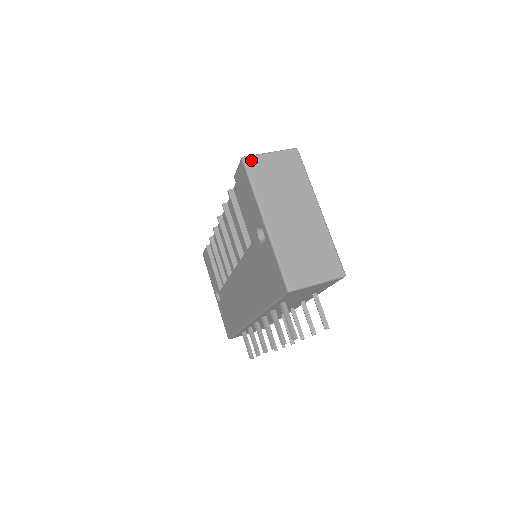
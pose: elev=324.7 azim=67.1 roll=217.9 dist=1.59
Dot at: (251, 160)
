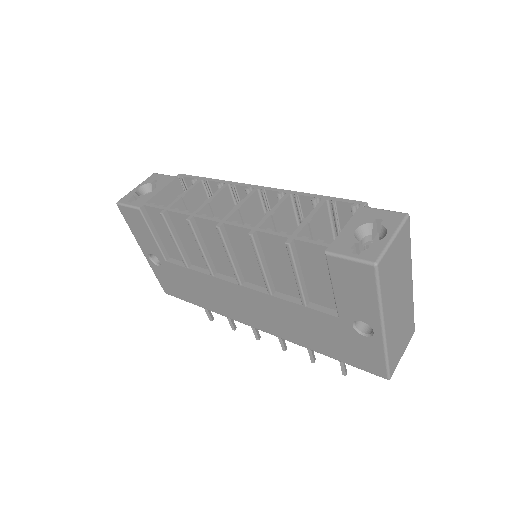
Dot at: (382, 263)
